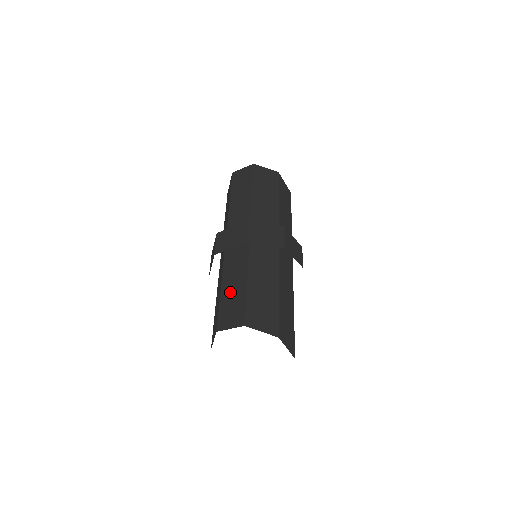
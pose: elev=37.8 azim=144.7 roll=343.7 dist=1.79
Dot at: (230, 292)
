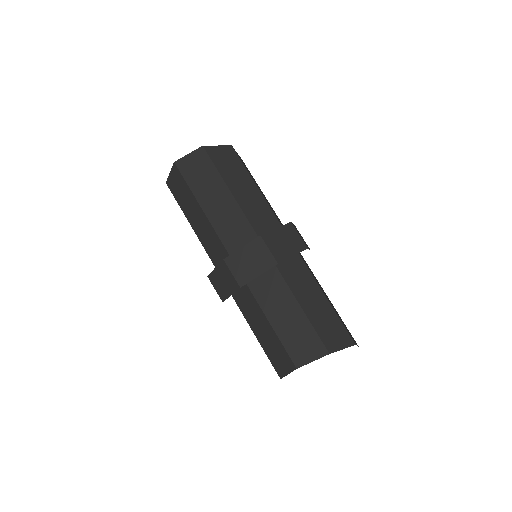
Dot at: (285, 322)
